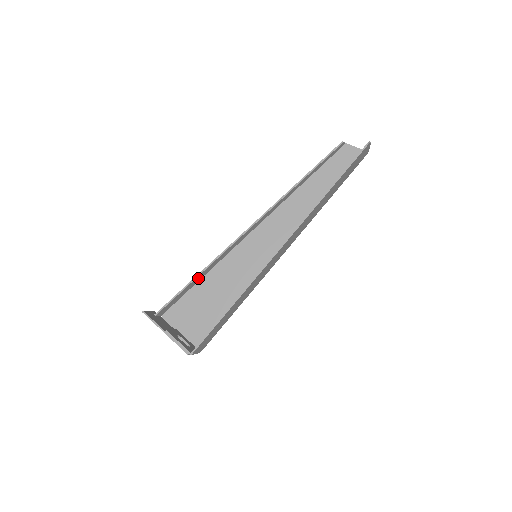
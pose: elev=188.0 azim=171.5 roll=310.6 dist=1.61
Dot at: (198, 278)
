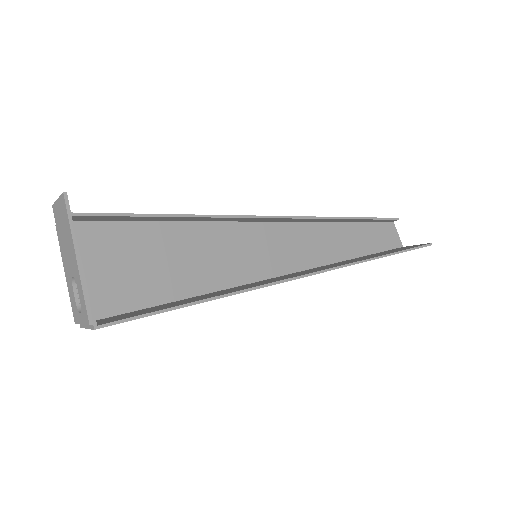
Dot at: (168, 218)
